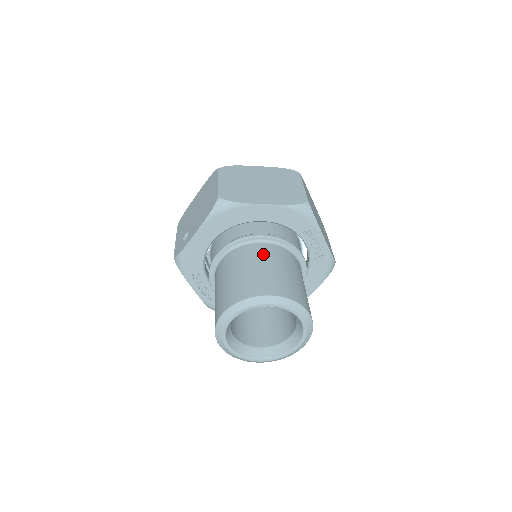
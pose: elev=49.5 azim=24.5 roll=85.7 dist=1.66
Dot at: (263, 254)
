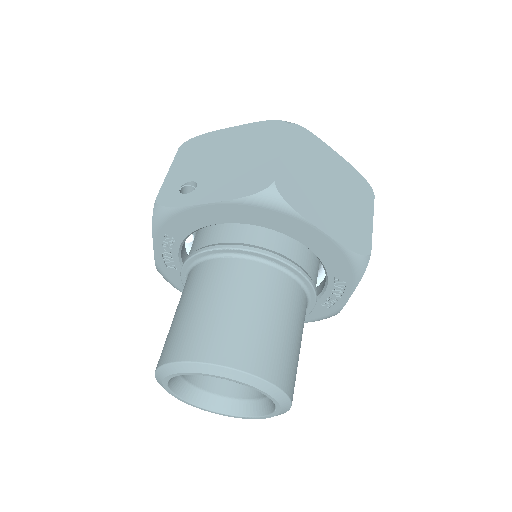
Dot at: (281, 296)
